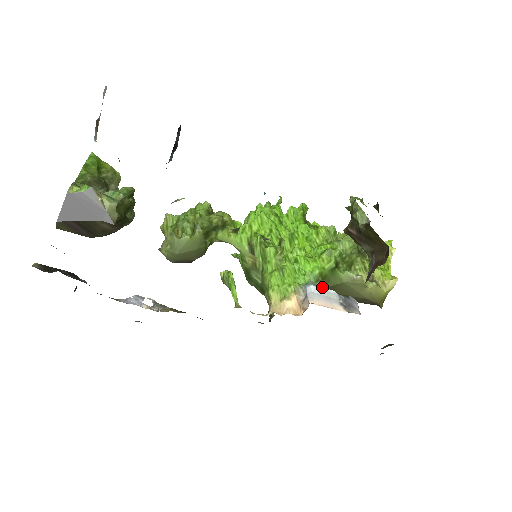
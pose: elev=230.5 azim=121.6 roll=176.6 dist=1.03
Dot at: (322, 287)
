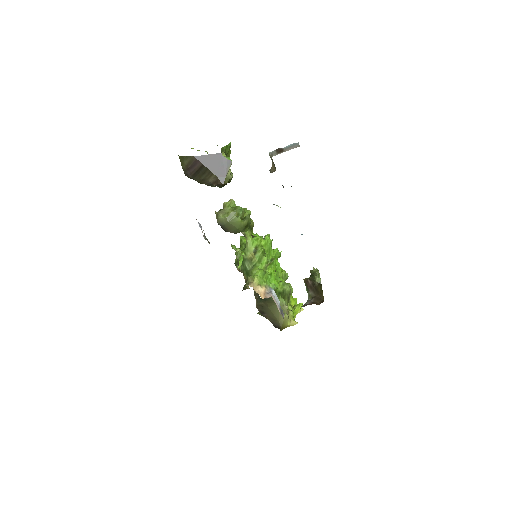
Dot at: occluded
